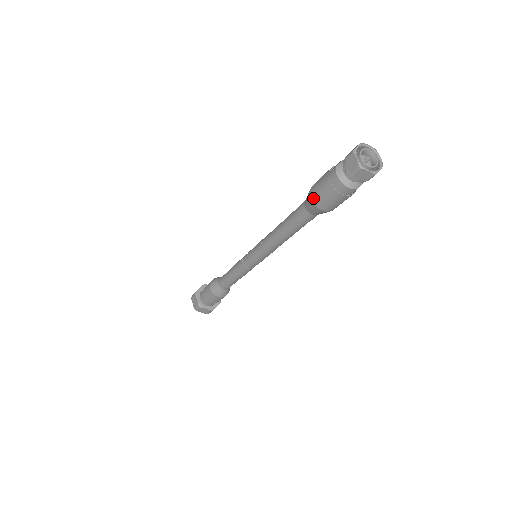
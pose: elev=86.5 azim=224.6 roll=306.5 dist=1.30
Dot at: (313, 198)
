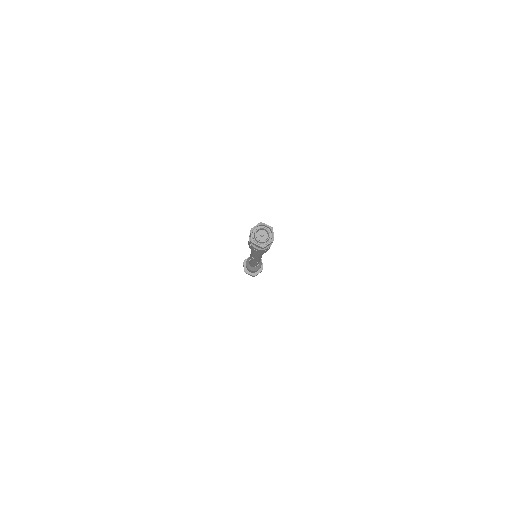
Dot at: (256, 253)
